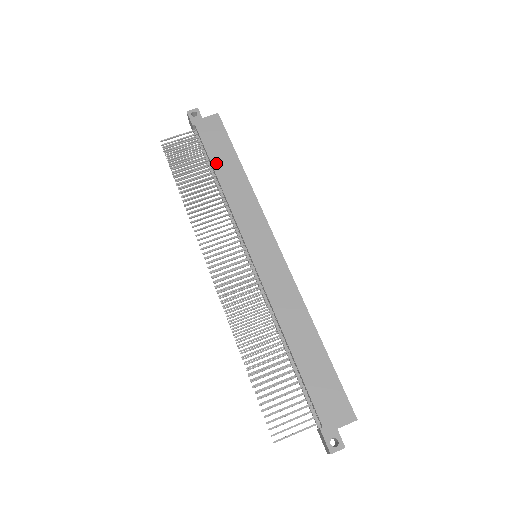
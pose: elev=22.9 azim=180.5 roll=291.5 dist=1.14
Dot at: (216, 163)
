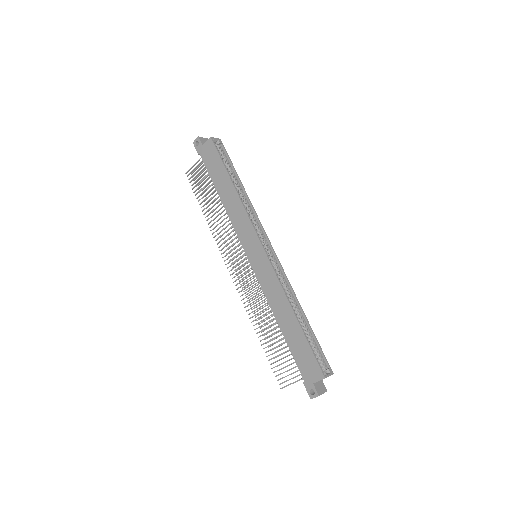
Dot at: (217, 185)
